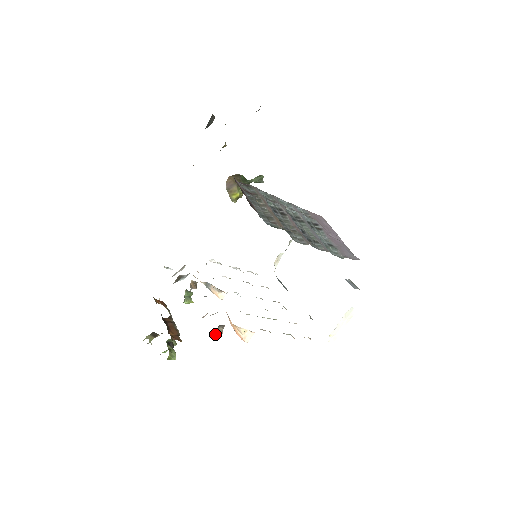
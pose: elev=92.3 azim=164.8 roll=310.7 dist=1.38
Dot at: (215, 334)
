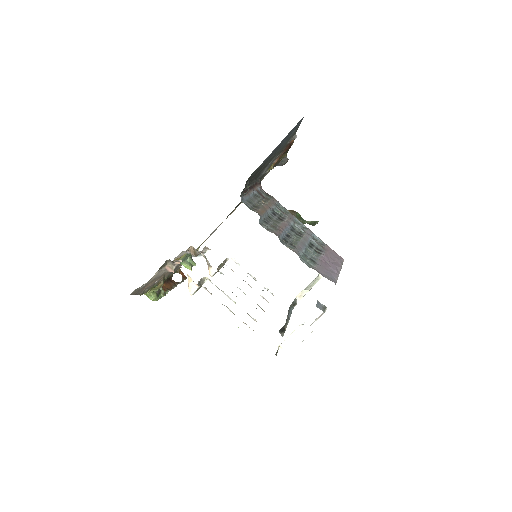
Dot at: (166, 268)
